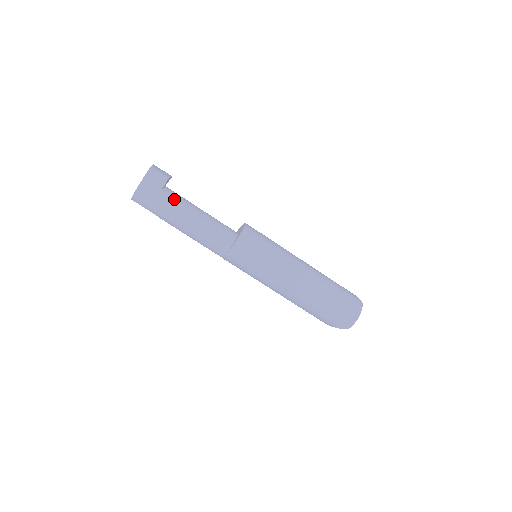
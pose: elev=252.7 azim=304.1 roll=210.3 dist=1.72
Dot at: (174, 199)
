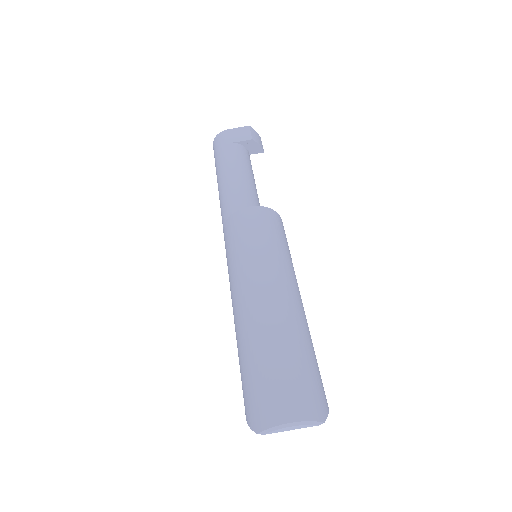
Dot at: (238, 153)
